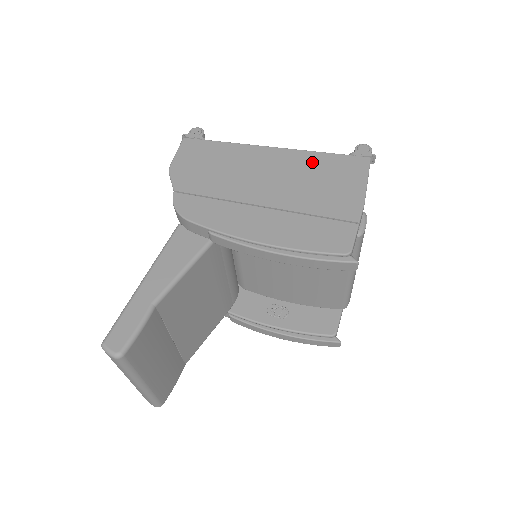
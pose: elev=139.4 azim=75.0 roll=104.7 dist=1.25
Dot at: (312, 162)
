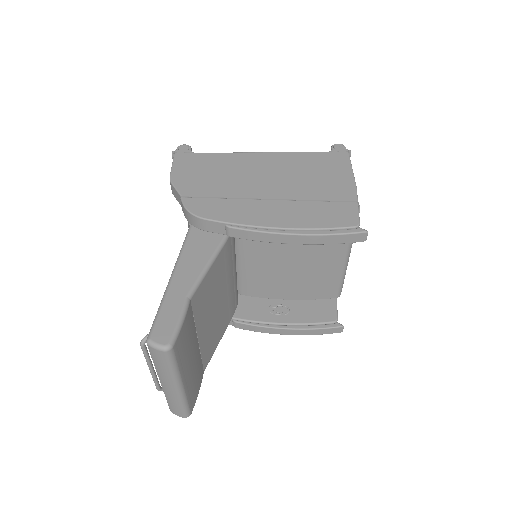
Dot at: (300, 160)
